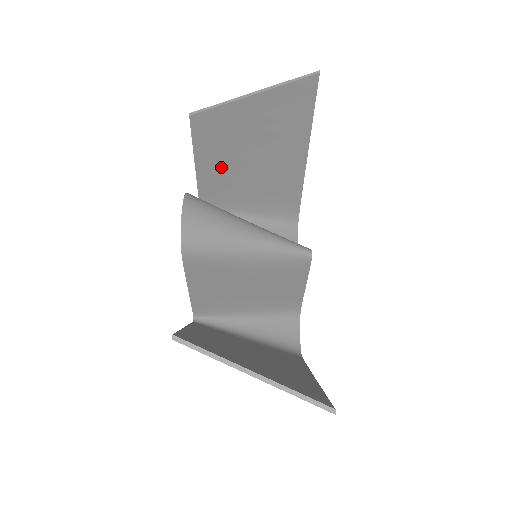
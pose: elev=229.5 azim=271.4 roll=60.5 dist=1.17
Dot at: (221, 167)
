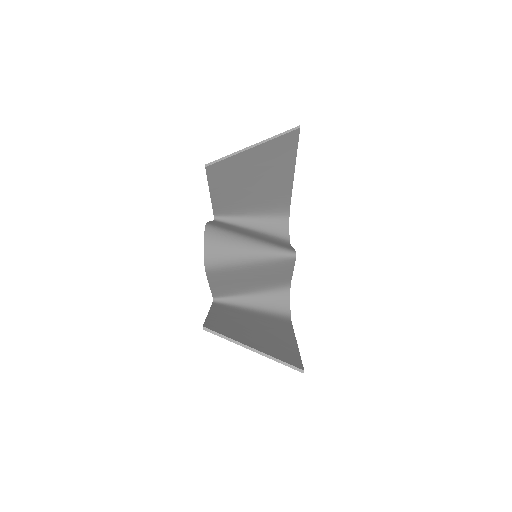
Dot at: (229, 191)
